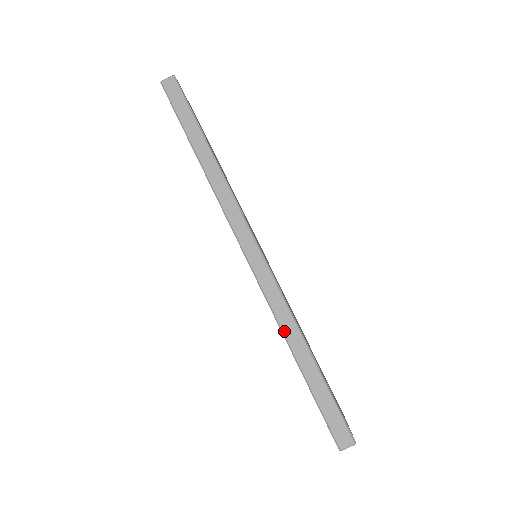
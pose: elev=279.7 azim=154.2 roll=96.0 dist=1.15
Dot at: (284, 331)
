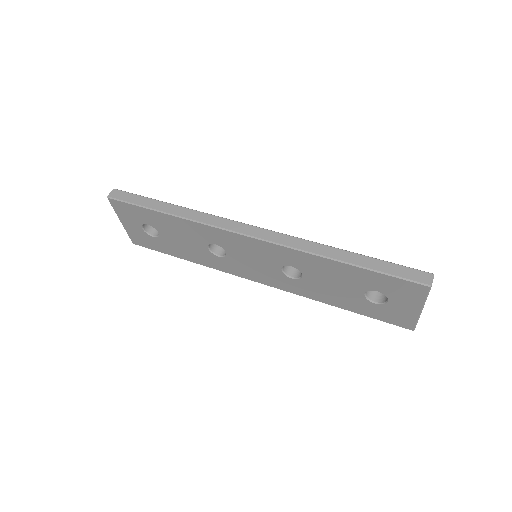
Dot at: (319, 253)
